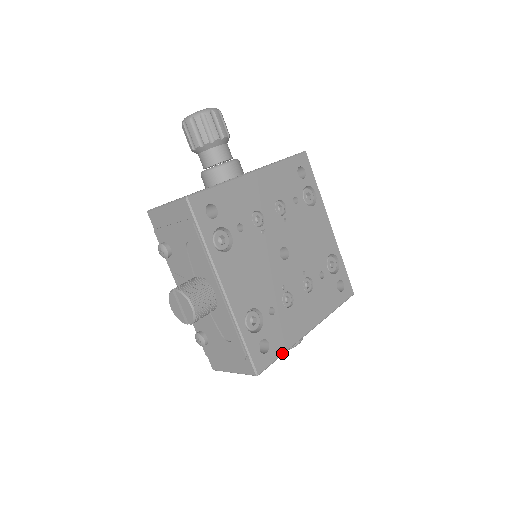
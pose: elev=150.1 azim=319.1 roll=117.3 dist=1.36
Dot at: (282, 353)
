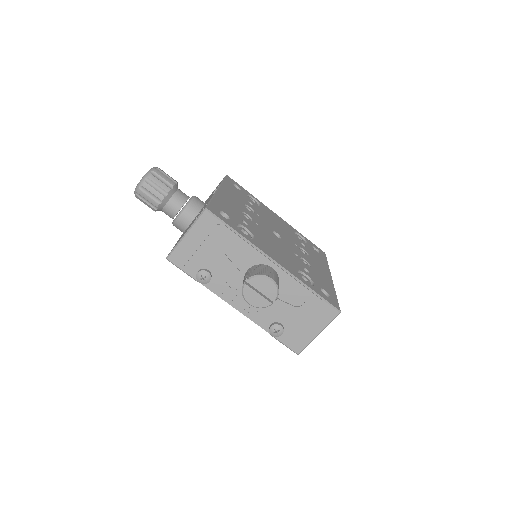
Dot at: (336, 295)
